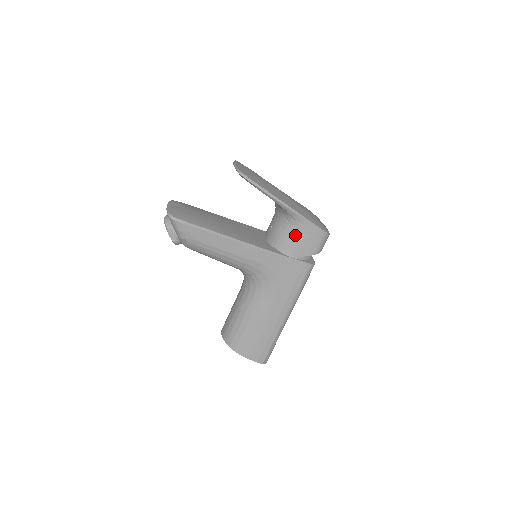
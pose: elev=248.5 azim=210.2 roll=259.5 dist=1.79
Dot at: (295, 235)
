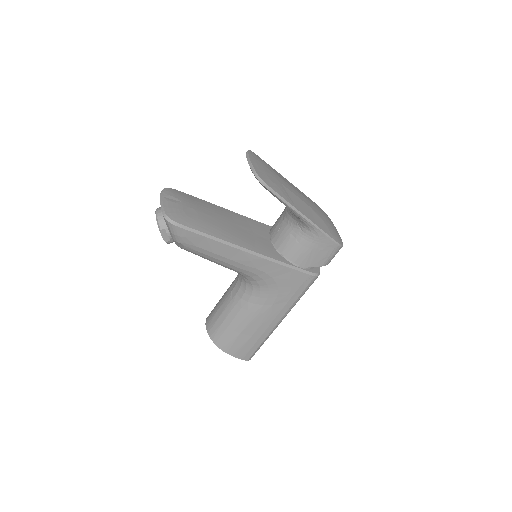
Dot at: (307, 246)
